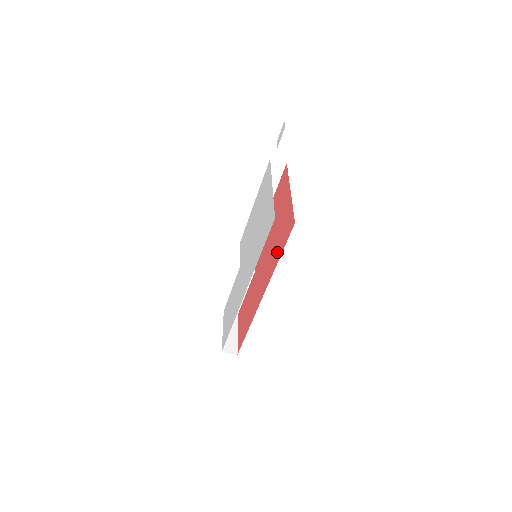
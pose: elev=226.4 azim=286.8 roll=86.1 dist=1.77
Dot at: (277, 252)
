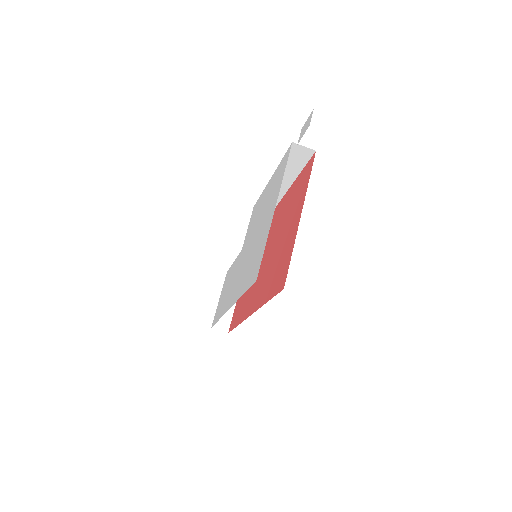
Dot at: (268, 287)
